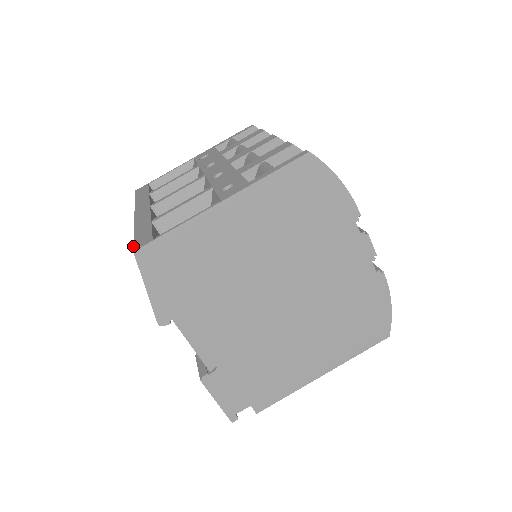
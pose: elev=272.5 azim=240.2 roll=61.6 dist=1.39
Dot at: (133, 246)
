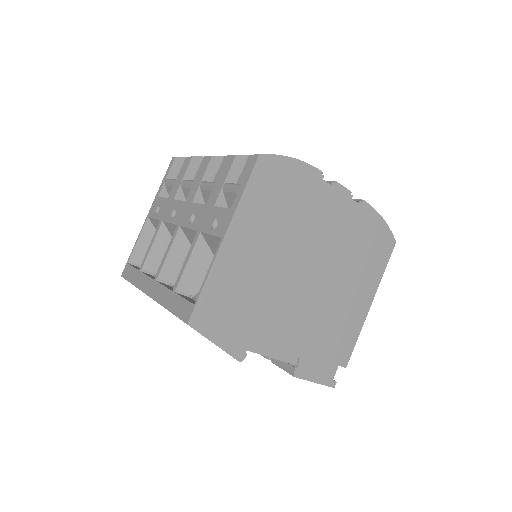
Dot at: occluded
